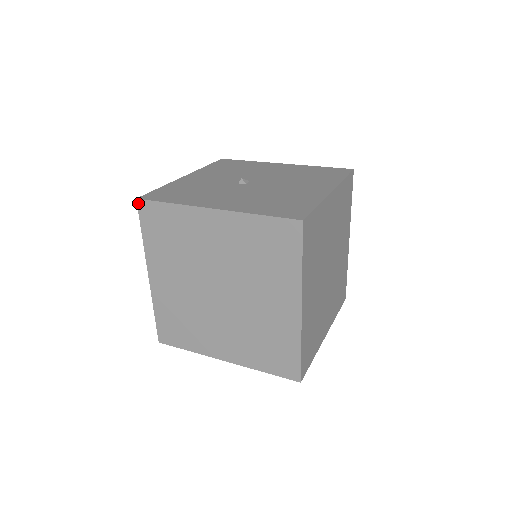
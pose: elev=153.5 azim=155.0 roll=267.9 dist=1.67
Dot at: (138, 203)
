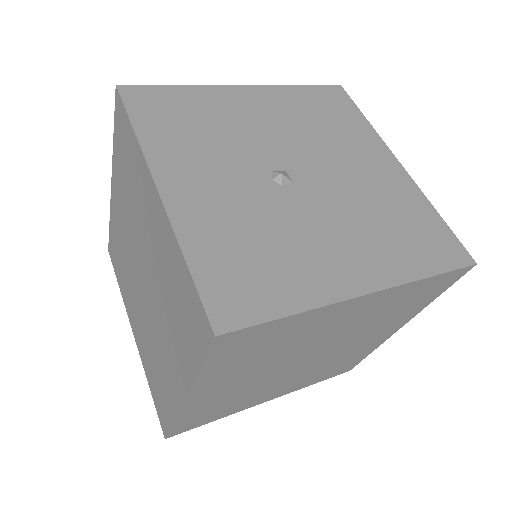
Dot at: (216, 340)
